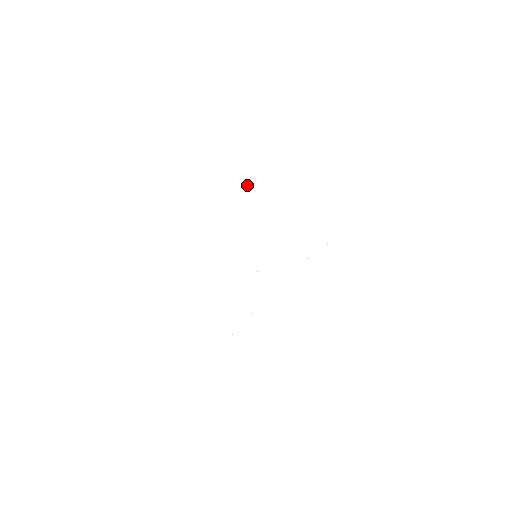
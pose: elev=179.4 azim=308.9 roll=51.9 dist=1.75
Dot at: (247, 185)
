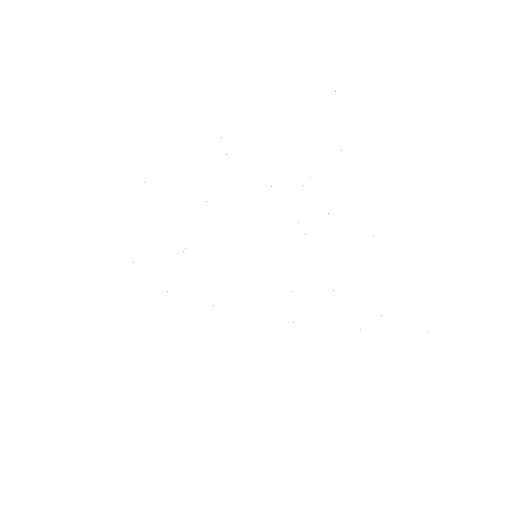
Dot at: occluded
